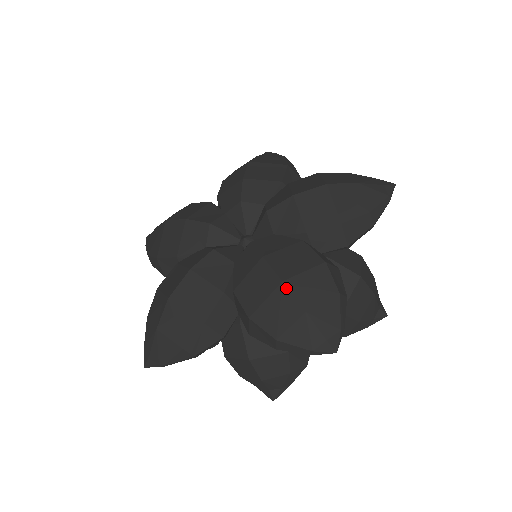
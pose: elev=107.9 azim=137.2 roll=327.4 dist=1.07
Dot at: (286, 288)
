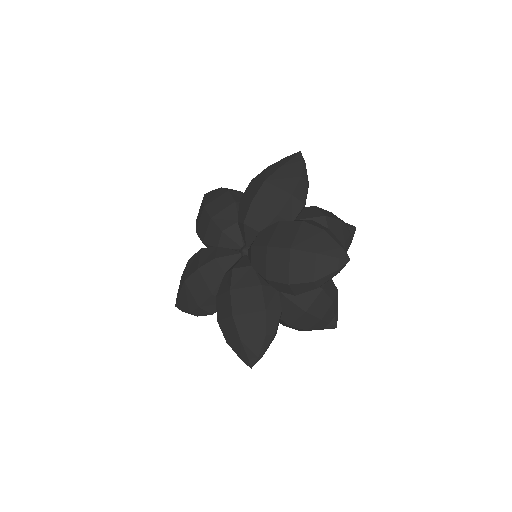
Dot at: (295, 250)
